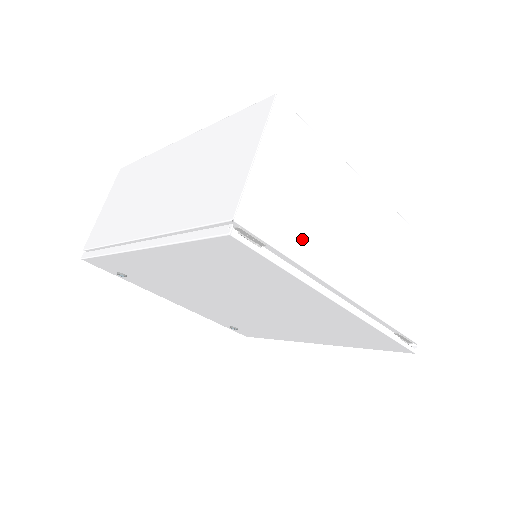
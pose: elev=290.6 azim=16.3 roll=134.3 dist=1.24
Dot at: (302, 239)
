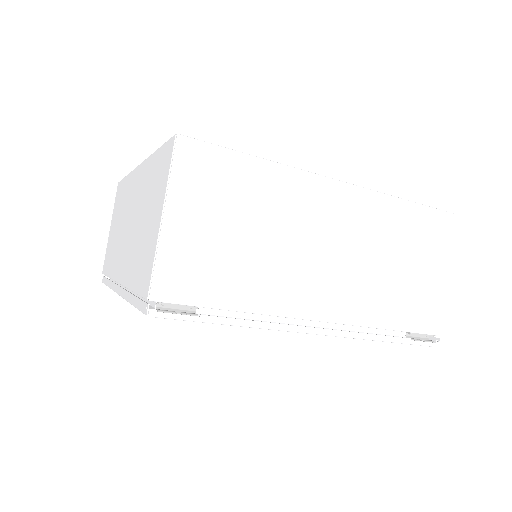
Dot at: (246, 284)
